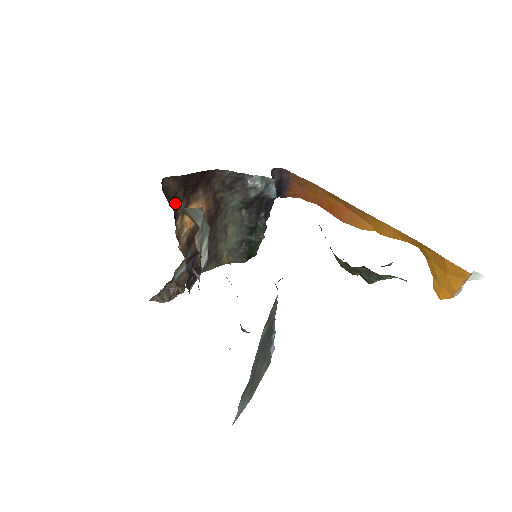
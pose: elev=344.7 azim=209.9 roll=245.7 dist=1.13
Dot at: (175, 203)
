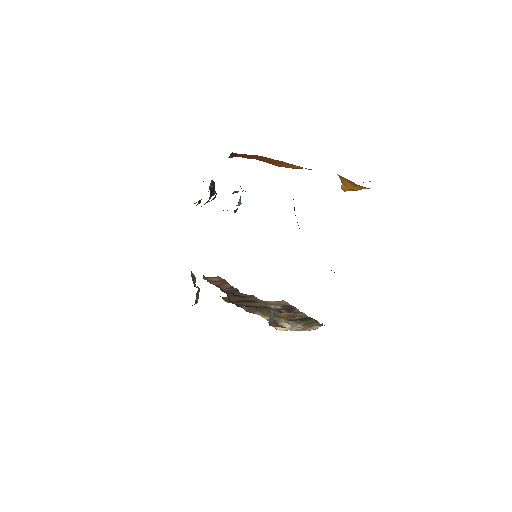
Dot at: occluded
